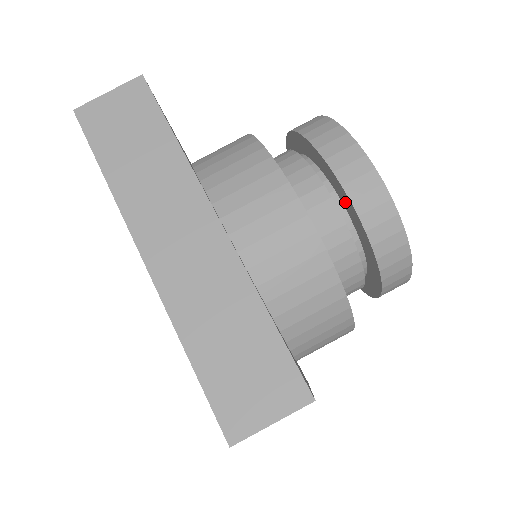
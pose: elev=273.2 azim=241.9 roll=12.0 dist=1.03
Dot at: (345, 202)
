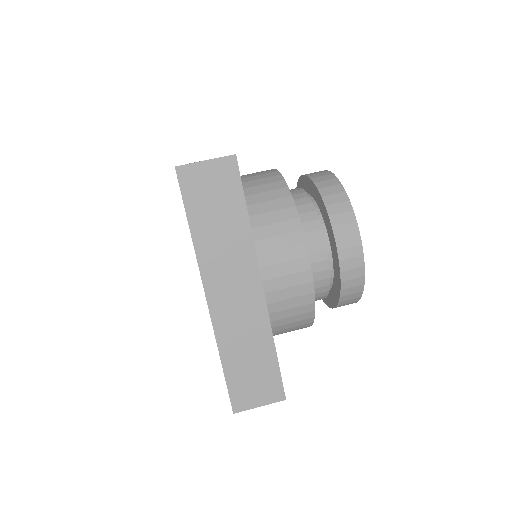
Dot at: (335, 265)
